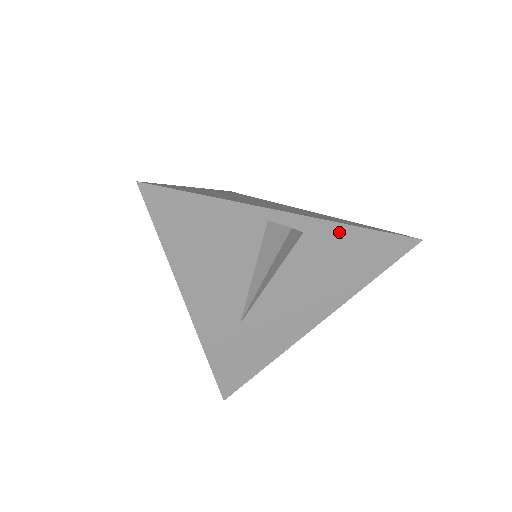
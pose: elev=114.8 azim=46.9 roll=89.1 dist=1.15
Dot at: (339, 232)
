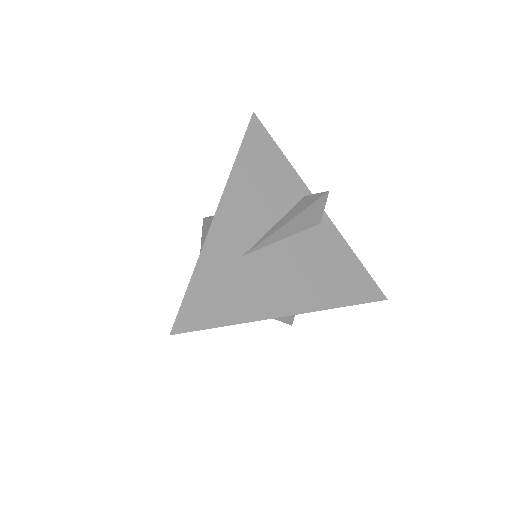
Dot at: (340, 244)
